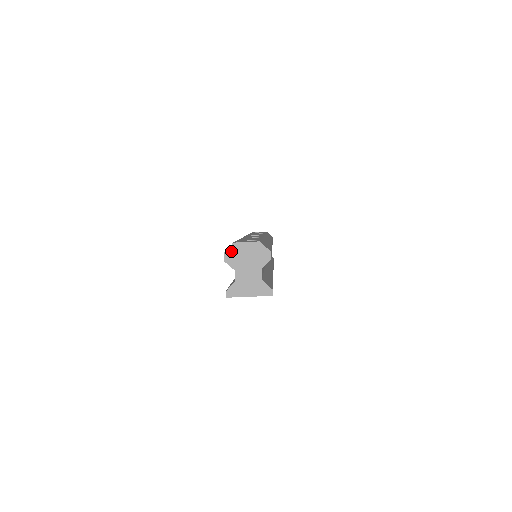
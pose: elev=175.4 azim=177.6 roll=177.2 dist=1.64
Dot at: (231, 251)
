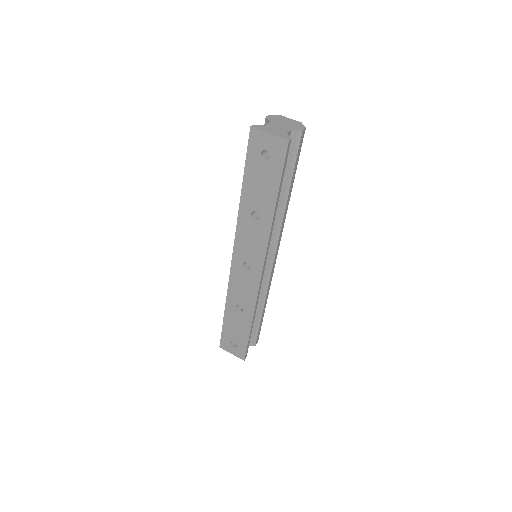
Dot at: (276, 116)
